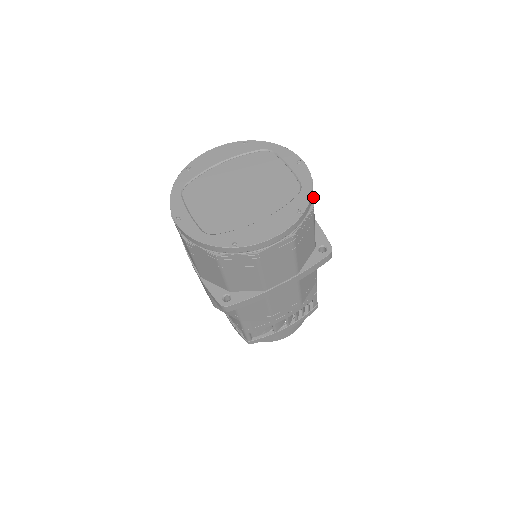
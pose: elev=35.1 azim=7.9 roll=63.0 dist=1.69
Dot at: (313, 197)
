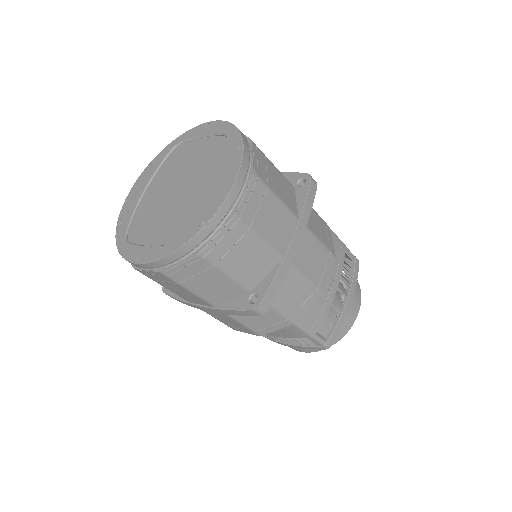
Dot at: occluded
